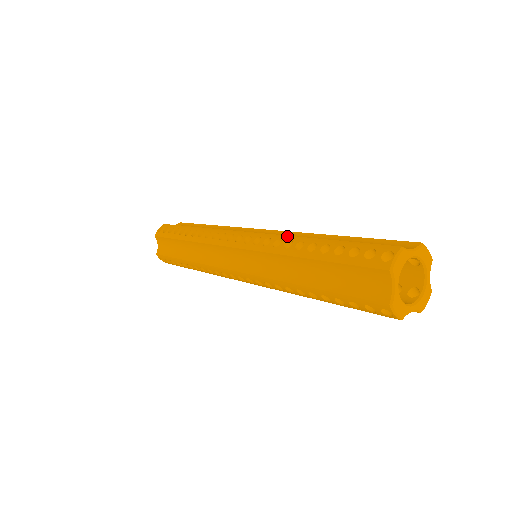
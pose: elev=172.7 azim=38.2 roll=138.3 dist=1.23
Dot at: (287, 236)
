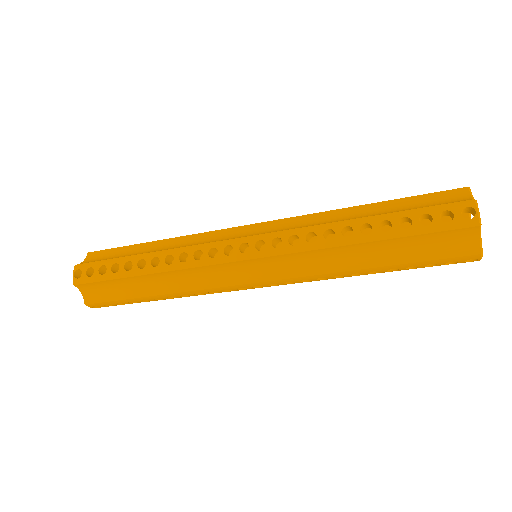
Dot at: occluded
